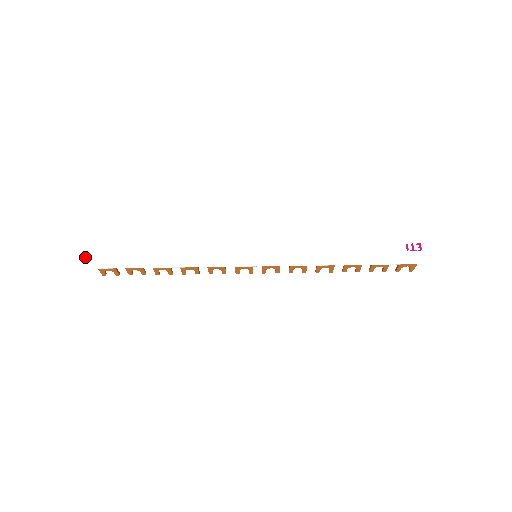
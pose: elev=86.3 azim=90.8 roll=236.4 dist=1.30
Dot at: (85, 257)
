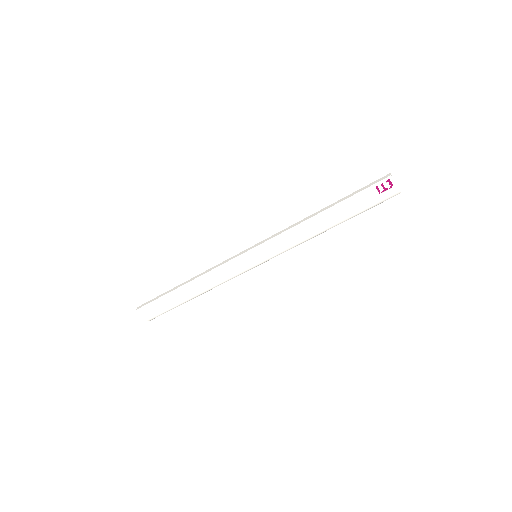
Dot at: (145, 317)
